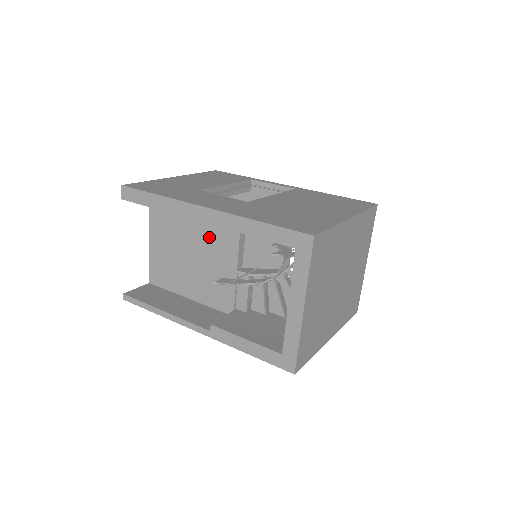
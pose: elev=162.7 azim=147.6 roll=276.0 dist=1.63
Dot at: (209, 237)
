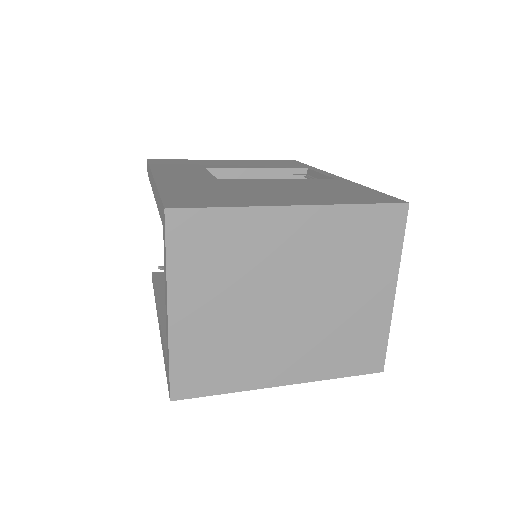
Dot at: occluded
